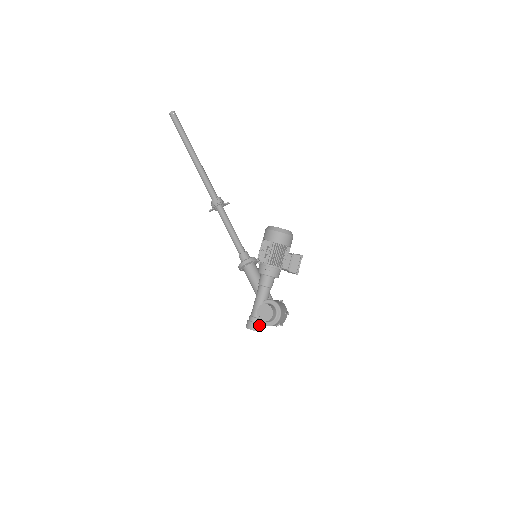
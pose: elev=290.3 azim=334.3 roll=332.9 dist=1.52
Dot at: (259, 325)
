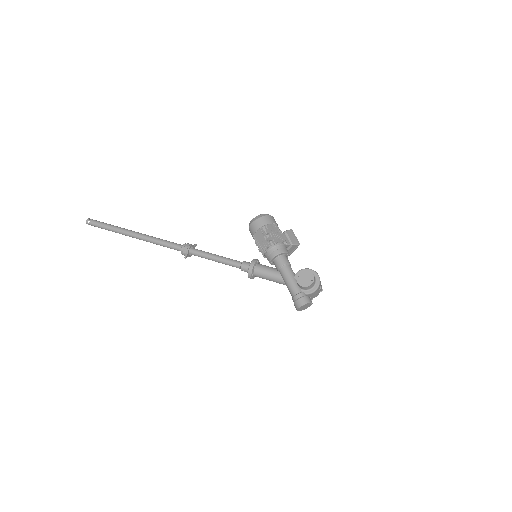
Dot at: (307, 297)
